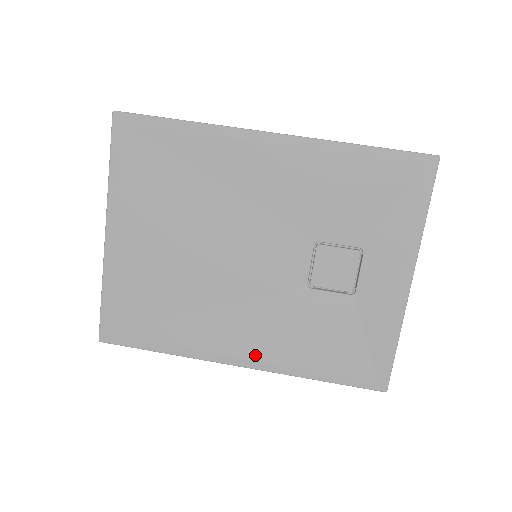
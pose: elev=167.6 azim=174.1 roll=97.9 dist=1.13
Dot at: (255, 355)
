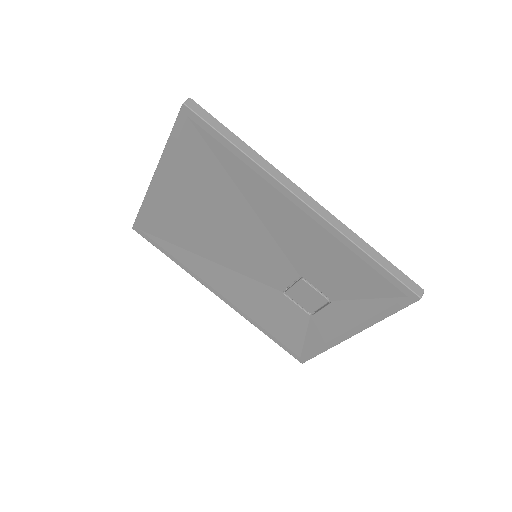
Dot at: (230, 299)
